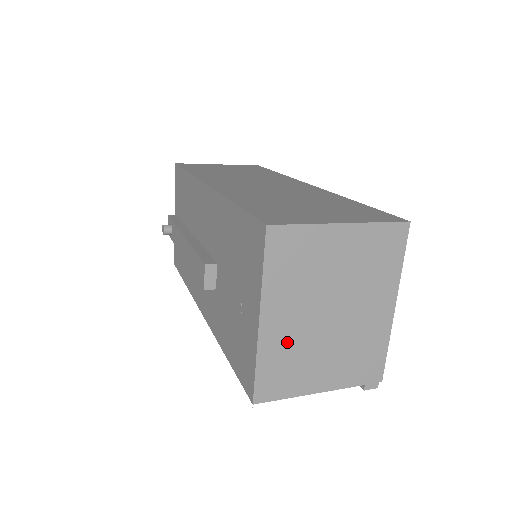
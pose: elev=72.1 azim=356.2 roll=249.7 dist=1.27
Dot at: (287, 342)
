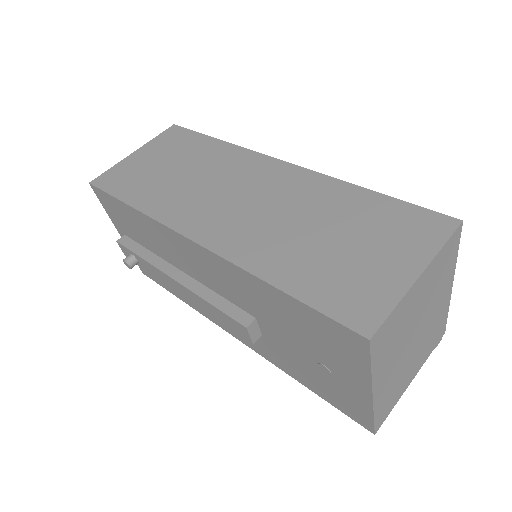
Dot at: (391, 383)
